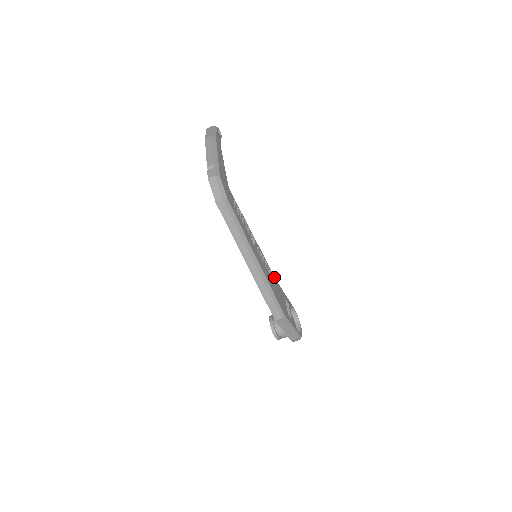
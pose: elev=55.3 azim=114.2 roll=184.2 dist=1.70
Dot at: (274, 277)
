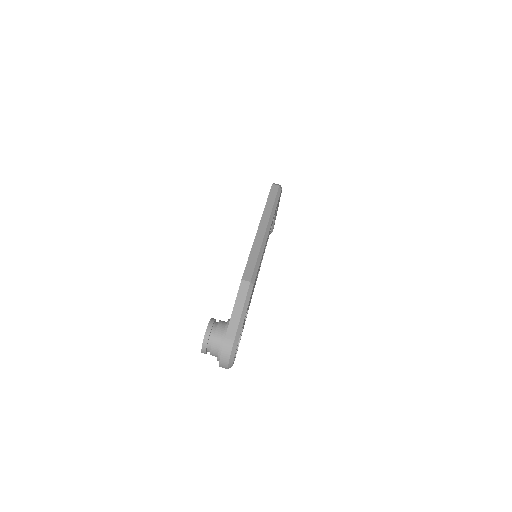
Dot at: (255, 284)
